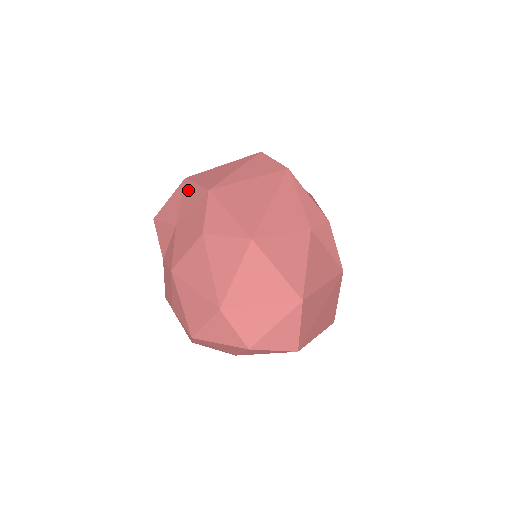
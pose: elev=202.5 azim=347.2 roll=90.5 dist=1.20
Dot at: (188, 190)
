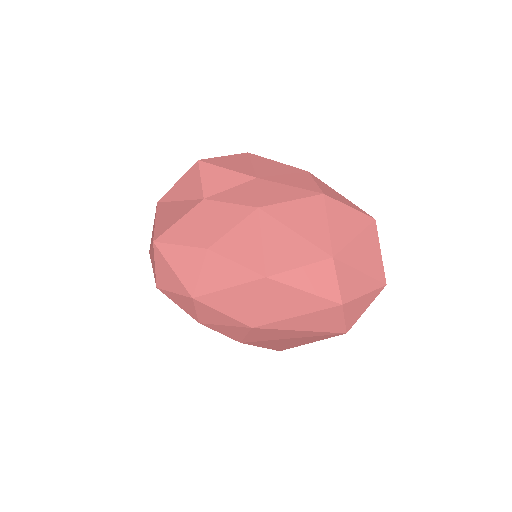
Dot at: (264, 161)
